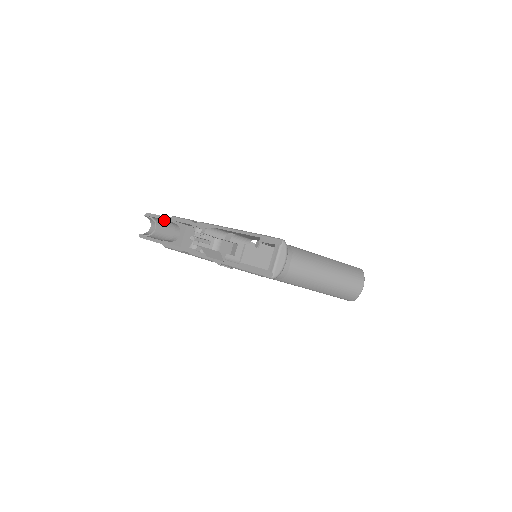
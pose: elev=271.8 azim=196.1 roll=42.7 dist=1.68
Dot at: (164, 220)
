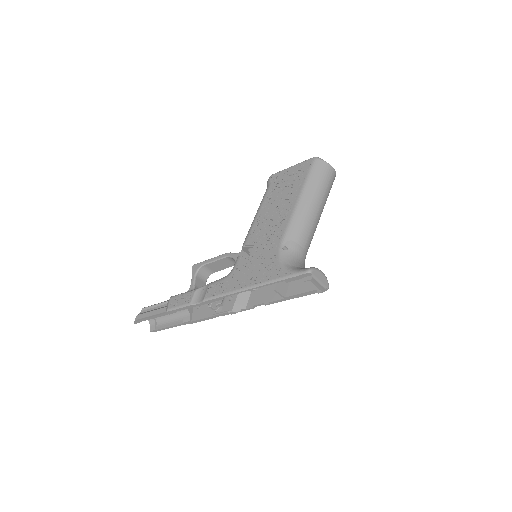
Dot at: occluded
